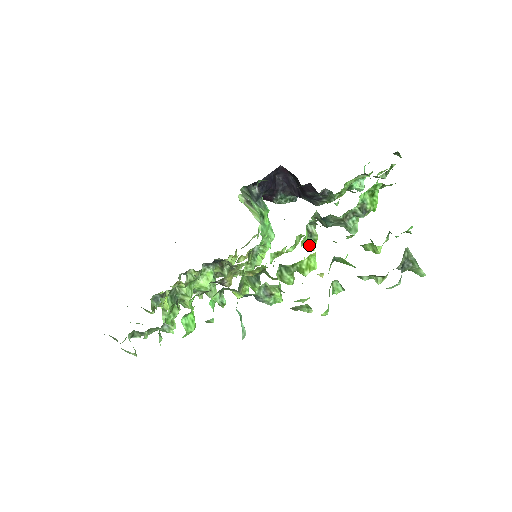
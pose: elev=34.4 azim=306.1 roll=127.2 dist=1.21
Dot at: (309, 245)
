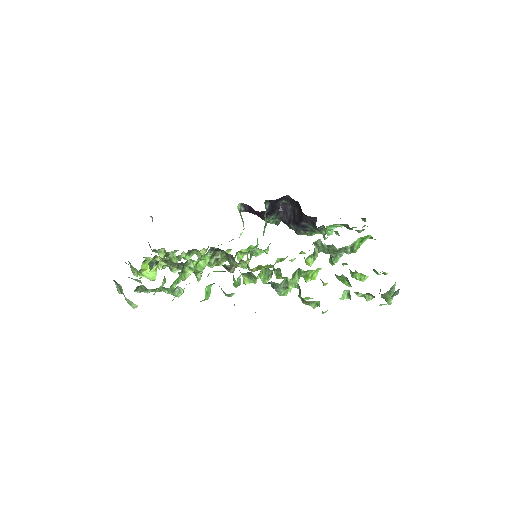
Dot at: (310, 261)
